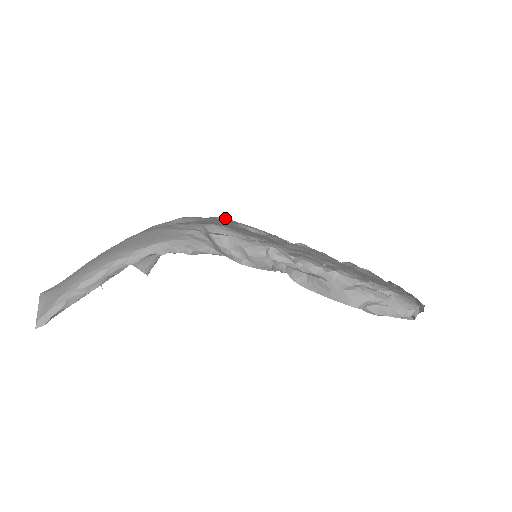
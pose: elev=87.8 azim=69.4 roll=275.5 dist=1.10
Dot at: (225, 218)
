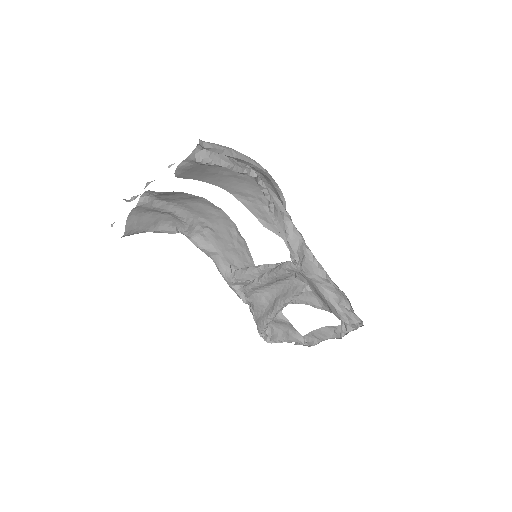
Dot at: occluded
